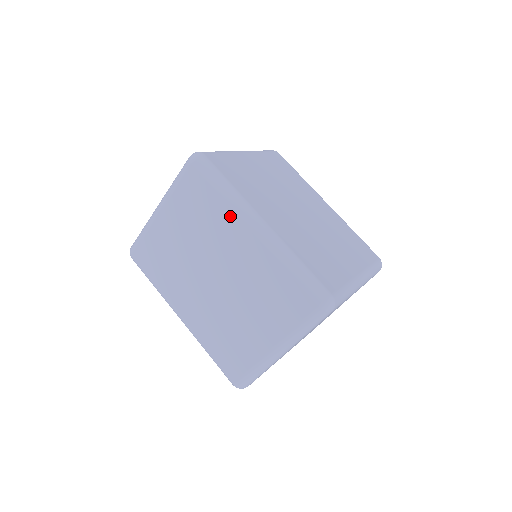
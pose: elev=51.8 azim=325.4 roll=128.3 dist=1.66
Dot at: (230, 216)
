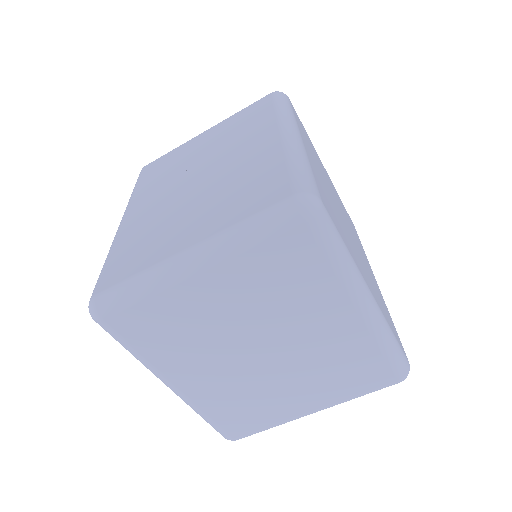
Dot at: (269, 123)
